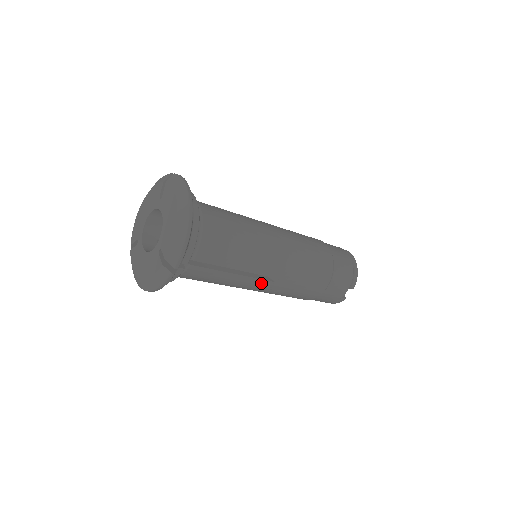
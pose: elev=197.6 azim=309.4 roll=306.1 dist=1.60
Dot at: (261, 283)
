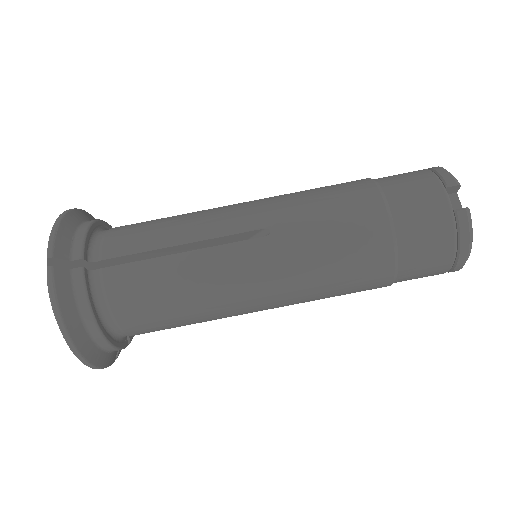
Dot at: (243, 250)
